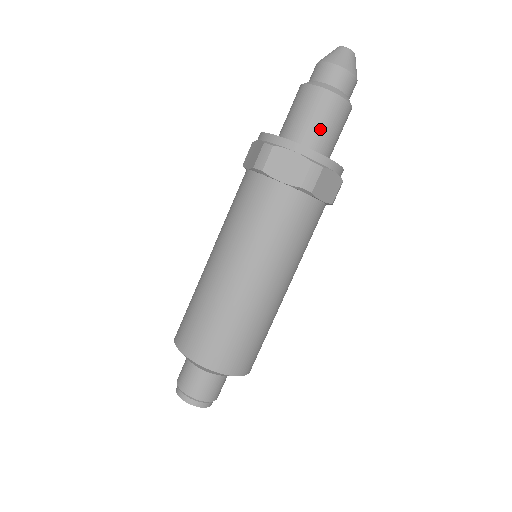
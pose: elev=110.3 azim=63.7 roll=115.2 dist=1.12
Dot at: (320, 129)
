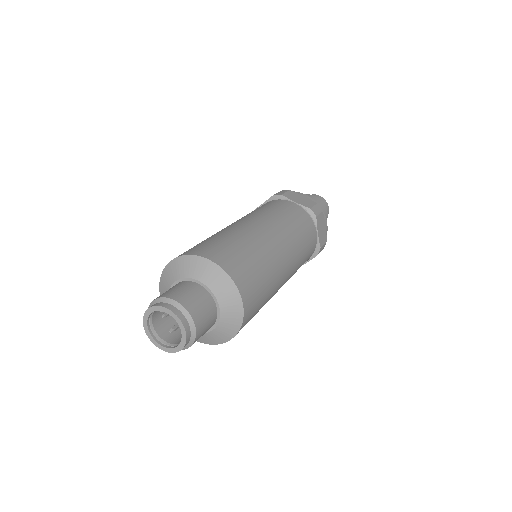
Dot at: occluded
